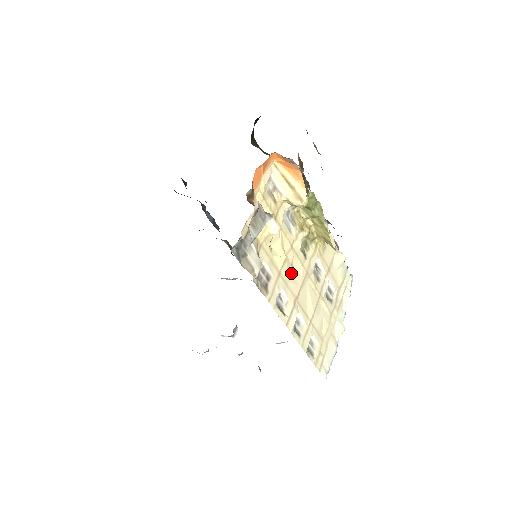
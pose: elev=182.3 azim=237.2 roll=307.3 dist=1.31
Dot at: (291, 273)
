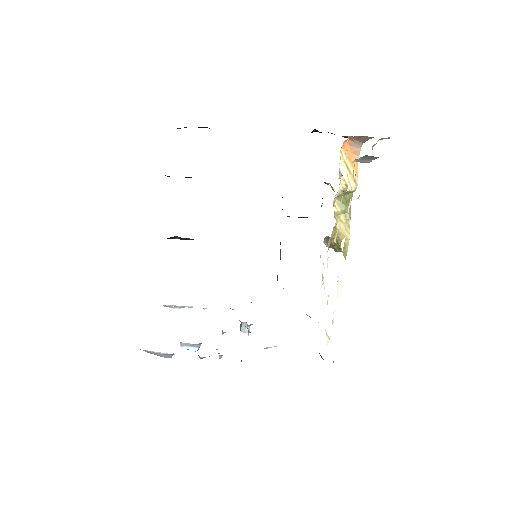
Dot at: occluded
